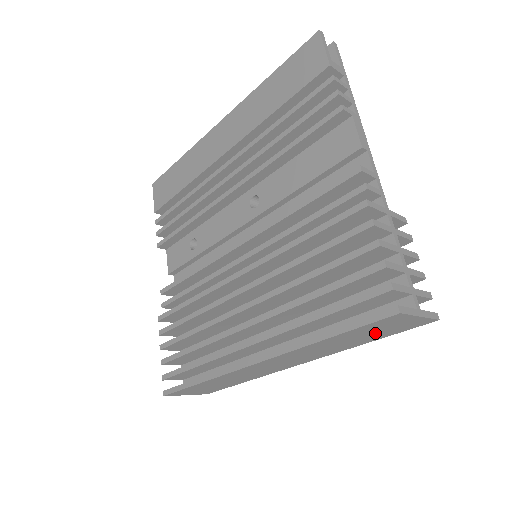
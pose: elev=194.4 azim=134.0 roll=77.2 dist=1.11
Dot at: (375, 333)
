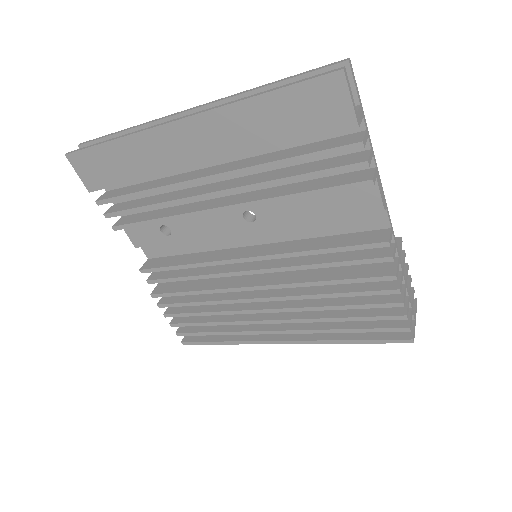
Dot at: occluded
